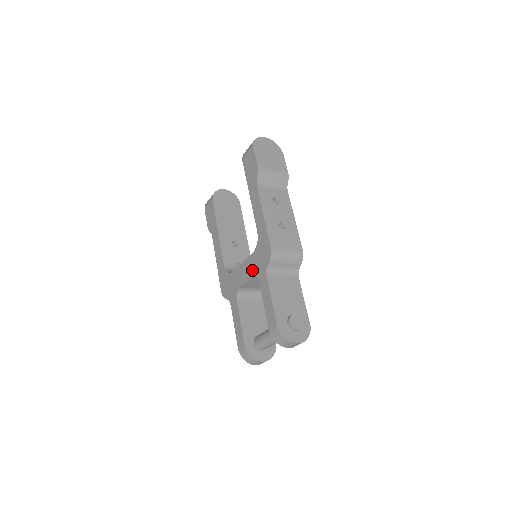
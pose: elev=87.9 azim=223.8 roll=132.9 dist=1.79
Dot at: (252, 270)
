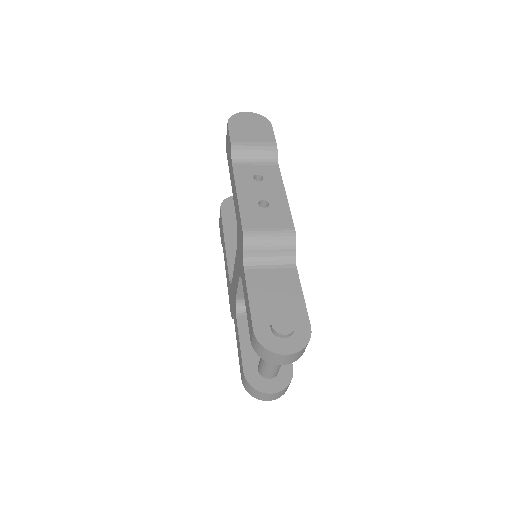
Dot at: (238, 269)
